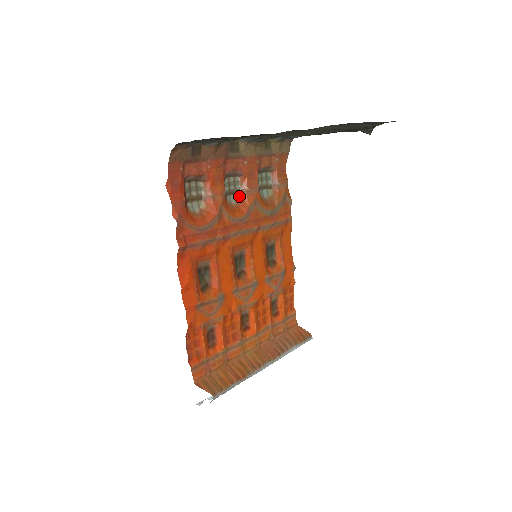
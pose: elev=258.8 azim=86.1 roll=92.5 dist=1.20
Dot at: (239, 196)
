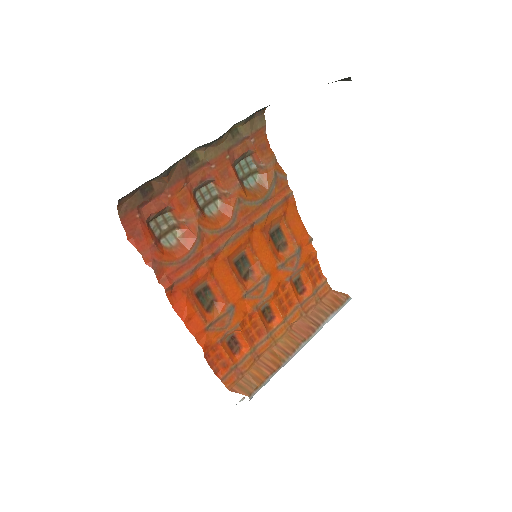
Dot at: (219, 201)
